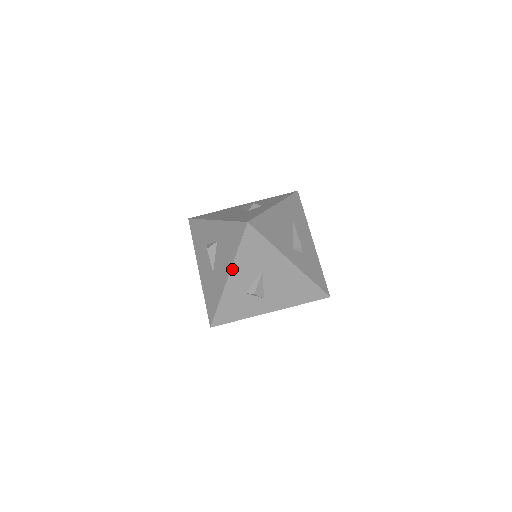
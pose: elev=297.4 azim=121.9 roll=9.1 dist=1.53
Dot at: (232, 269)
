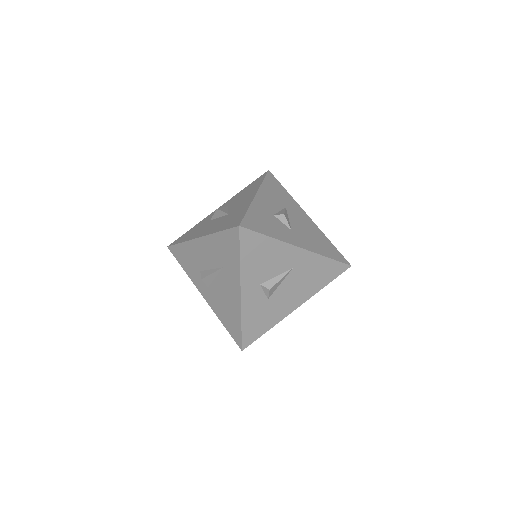
Dot at: (259, 190)
